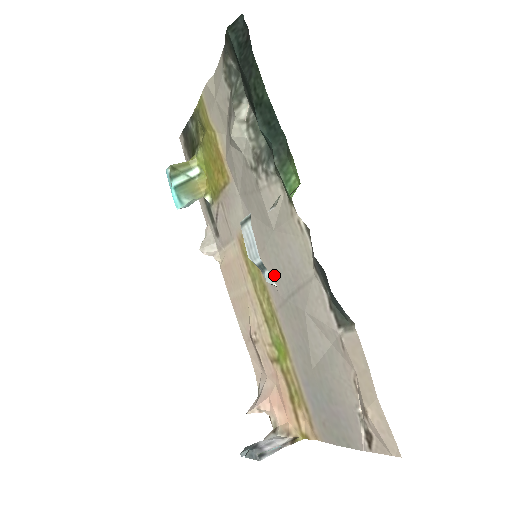
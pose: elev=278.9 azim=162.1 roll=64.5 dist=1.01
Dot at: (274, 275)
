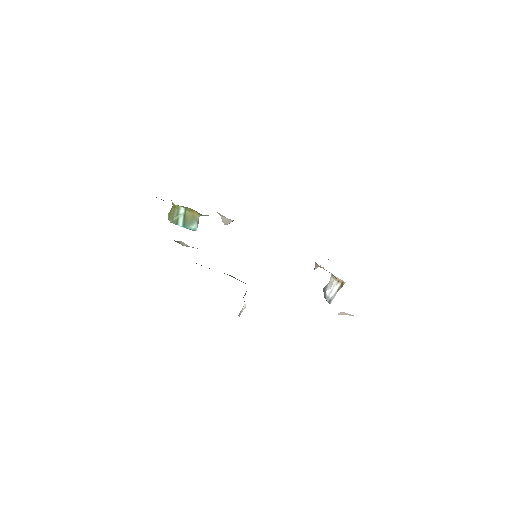
Dot at: occluded
